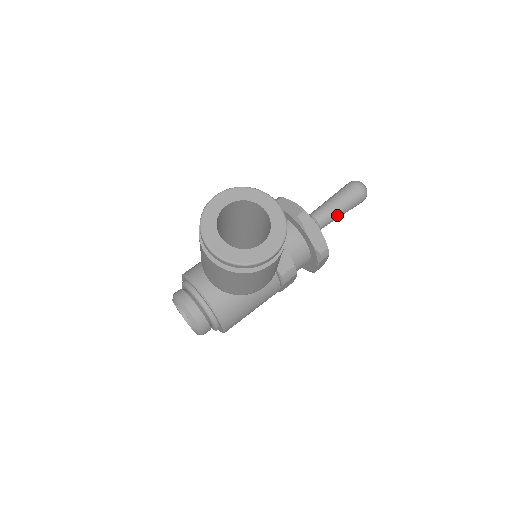
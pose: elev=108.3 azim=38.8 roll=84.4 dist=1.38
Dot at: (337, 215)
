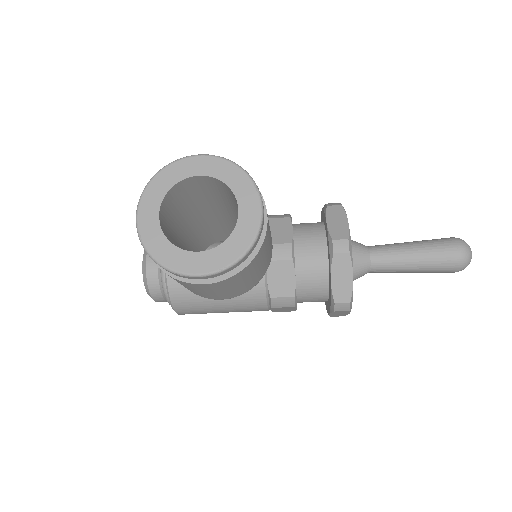
Dot at: (403, 268)
